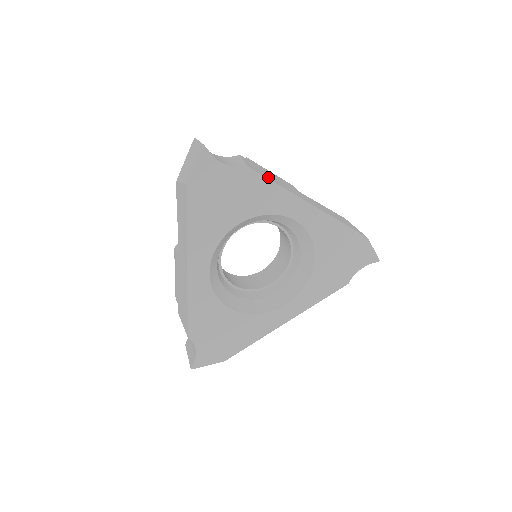
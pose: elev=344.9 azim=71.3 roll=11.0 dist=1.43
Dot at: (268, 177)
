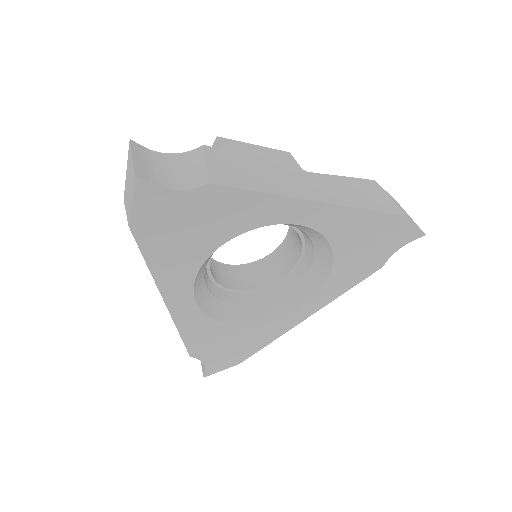
Dot at: (247, 182)
